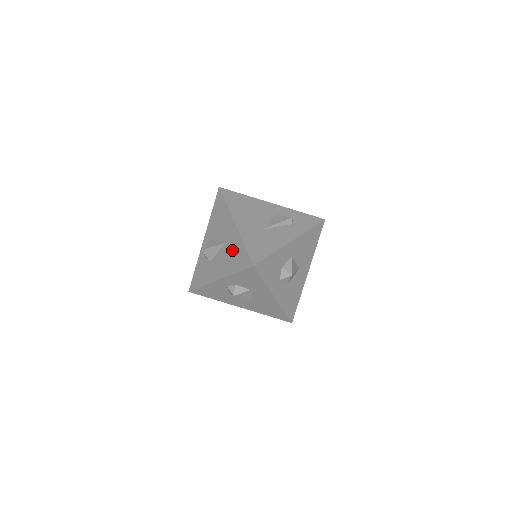
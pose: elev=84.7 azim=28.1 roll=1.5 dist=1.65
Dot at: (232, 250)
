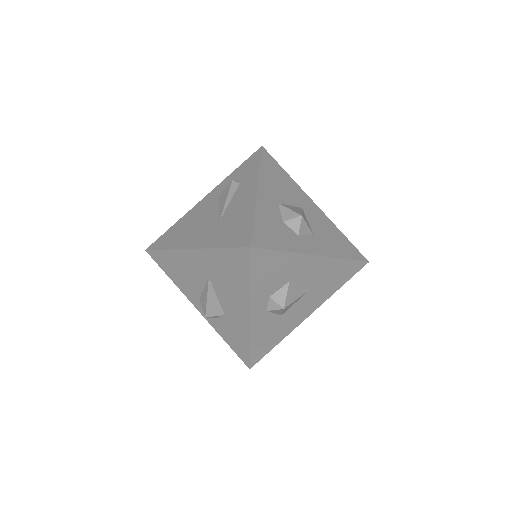
Dot at: (220, 272)
